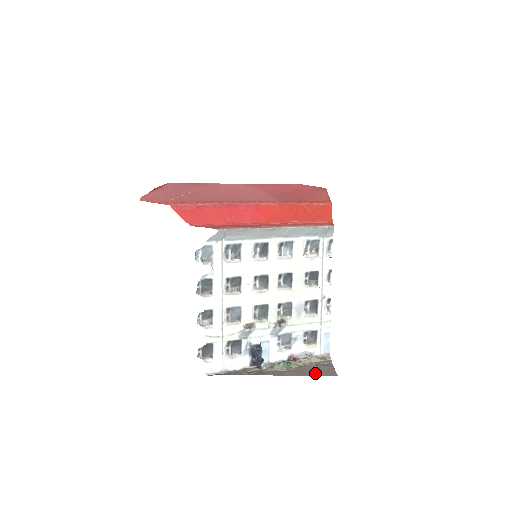
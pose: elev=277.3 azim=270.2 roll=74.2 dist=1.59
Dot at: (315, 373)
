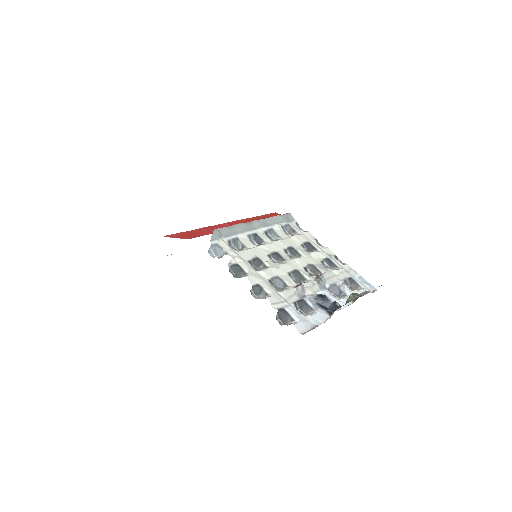
Dot at: occluded
